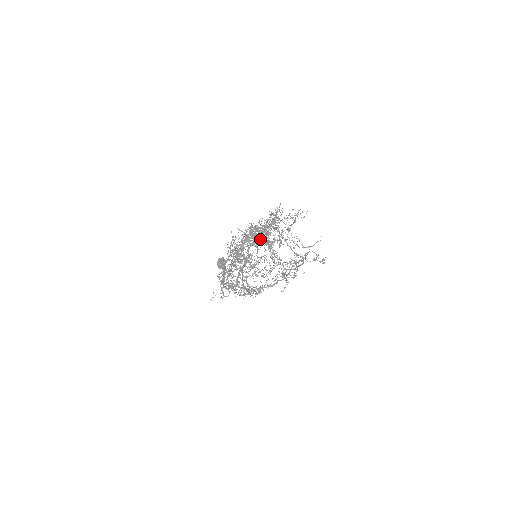
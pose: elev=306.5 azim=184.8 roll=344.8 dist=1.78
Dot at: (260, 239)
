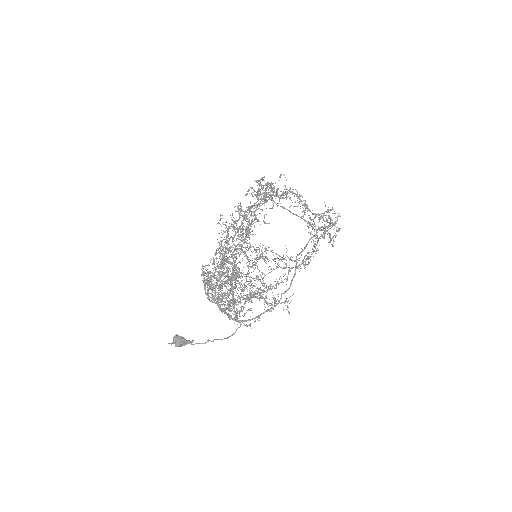
Dot at: (225, 266)
